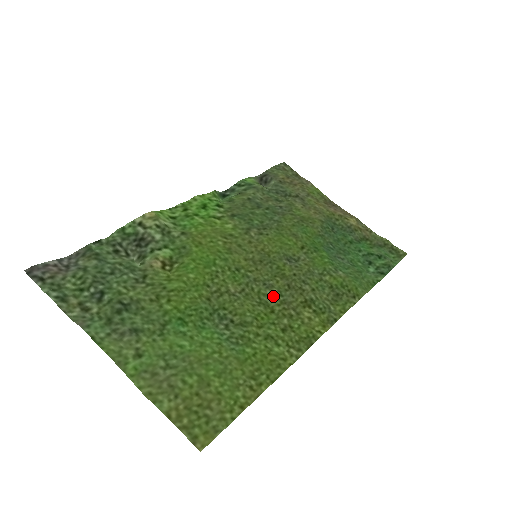
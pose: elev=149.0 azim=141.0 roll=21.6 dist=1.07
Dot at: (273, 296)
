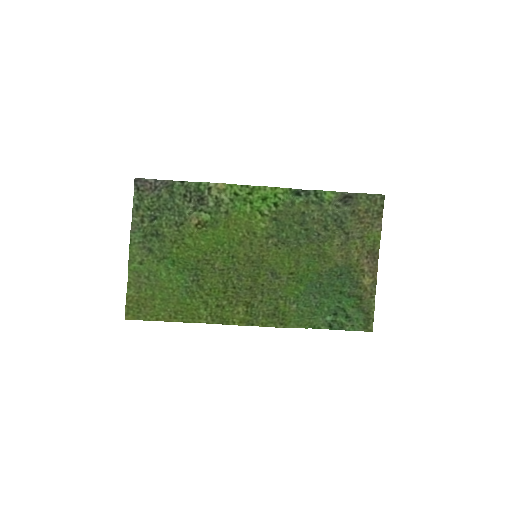
Dot at: (235, 286)
